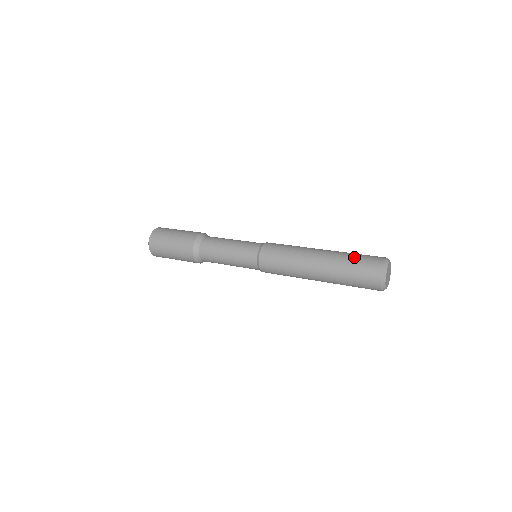
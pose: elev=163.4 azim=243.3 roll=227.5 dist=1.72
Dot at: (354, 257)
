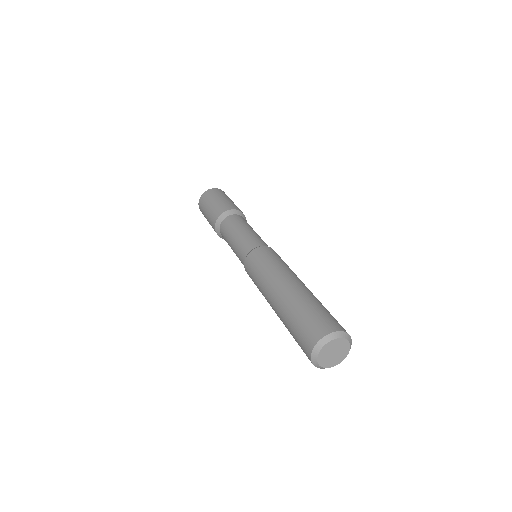
Dot at: (324, 307)
